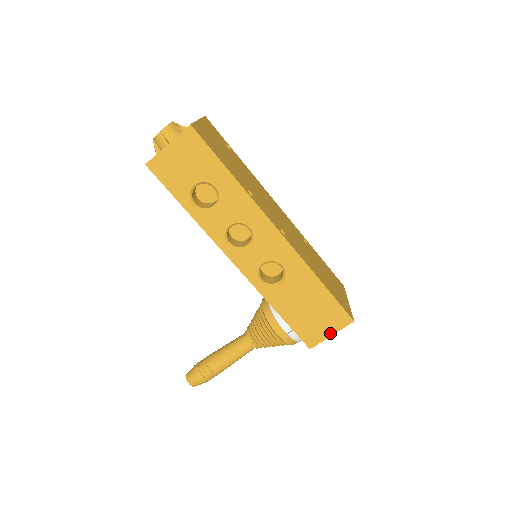
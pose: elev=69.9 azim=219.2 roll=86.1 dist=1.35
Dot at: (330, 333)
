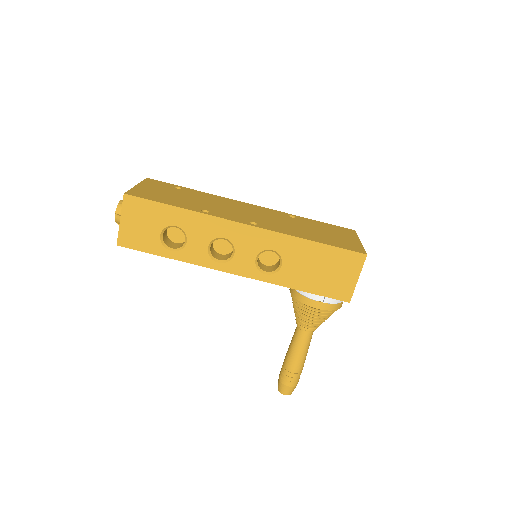
Dot at: (355, 278)
